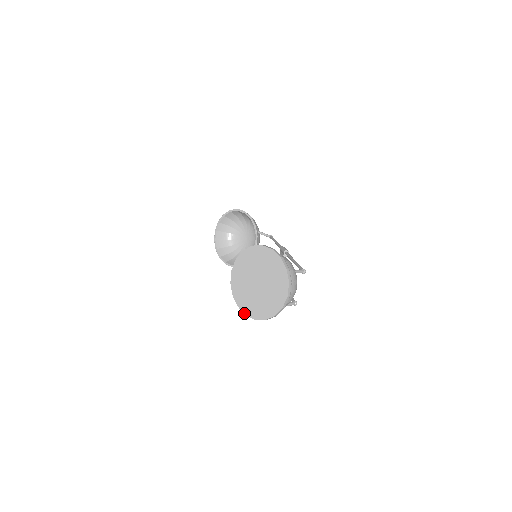
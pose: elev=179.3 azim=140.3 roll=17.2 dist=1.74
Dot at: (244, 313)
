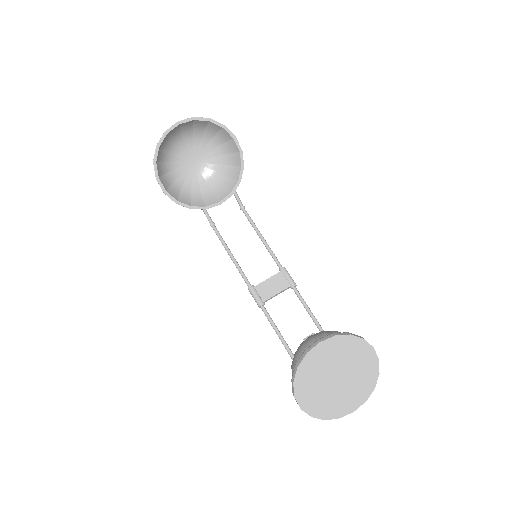
Dot at: (295, 395)
